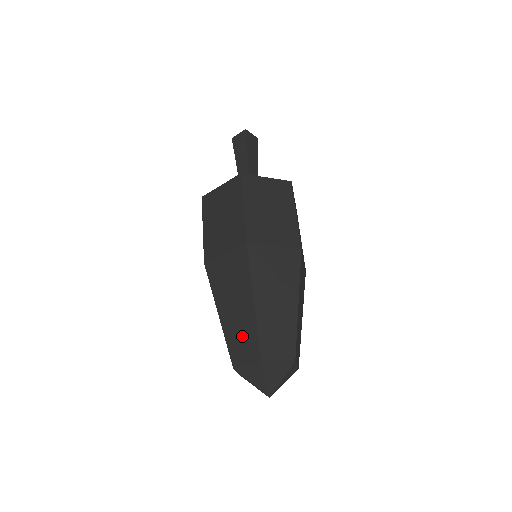
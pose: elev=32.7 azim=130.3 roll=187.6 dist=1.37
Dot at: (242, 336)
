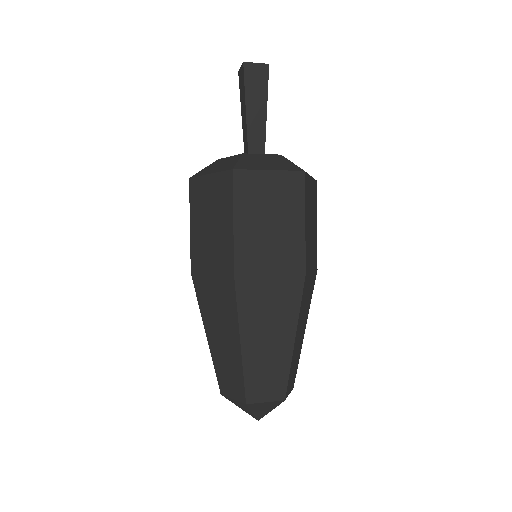
Dot at: (269, 373)
